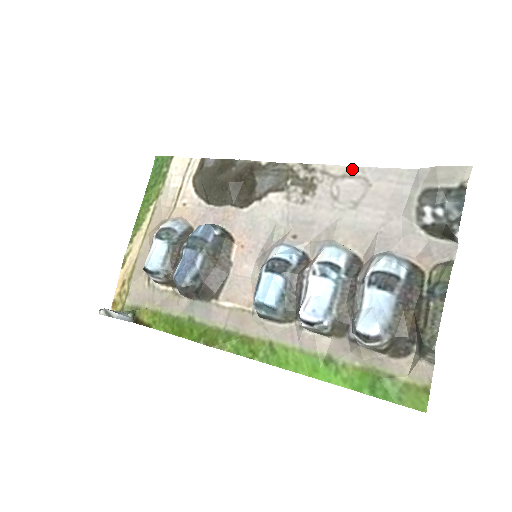
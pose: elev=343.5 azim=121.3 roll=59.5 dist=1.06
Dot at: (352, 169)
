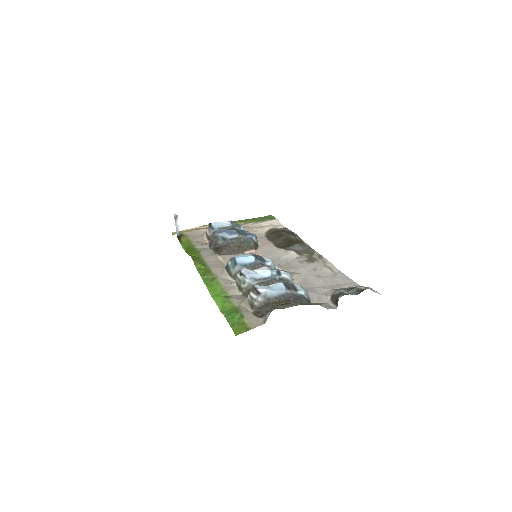
Dot at: (336, 269)
